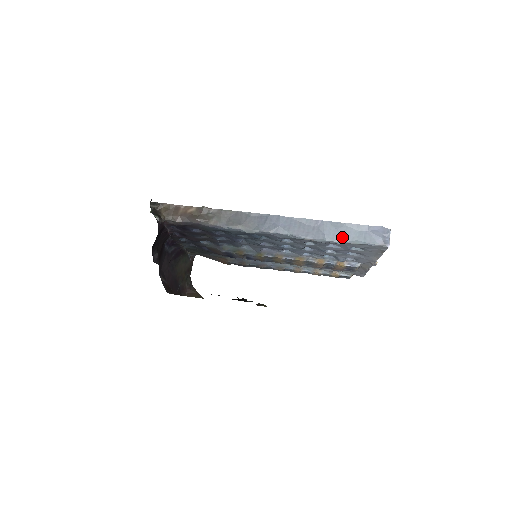
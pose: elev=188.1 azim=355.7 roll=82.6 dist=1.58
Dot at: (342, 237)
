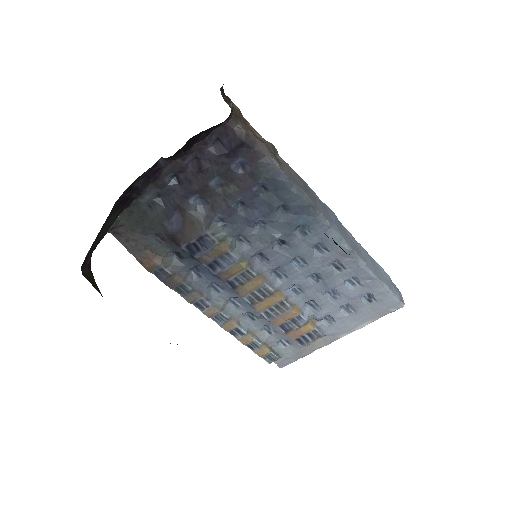
Dot at: (376, 272)
